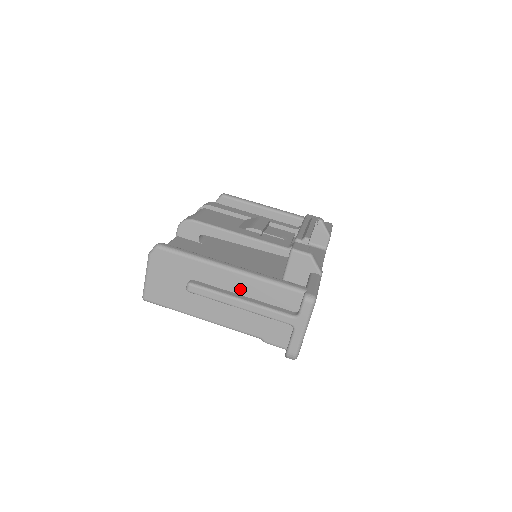
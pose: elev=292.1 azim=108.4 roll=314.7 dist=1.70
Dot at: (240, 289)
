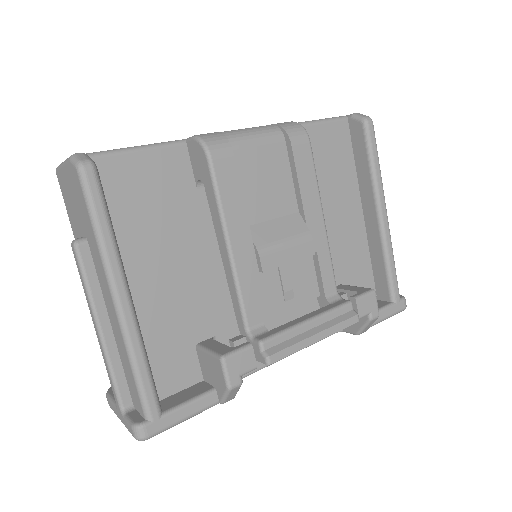
Dot at: (112, 320)
